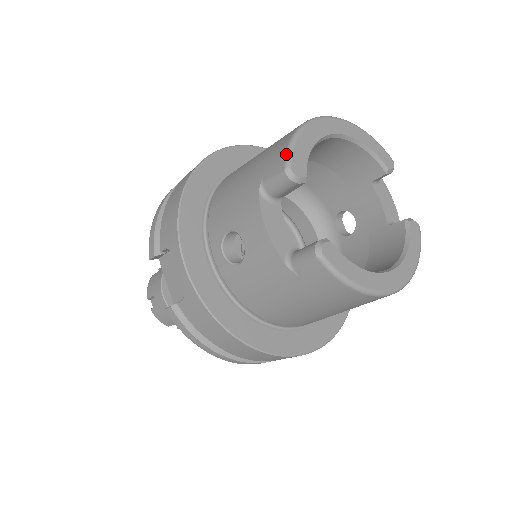
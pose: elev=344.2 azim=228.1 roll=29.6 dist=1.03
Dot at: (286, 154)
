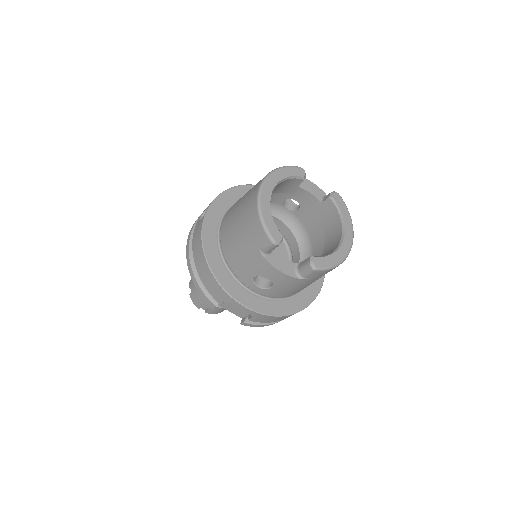
Dot at: (266, 234)
